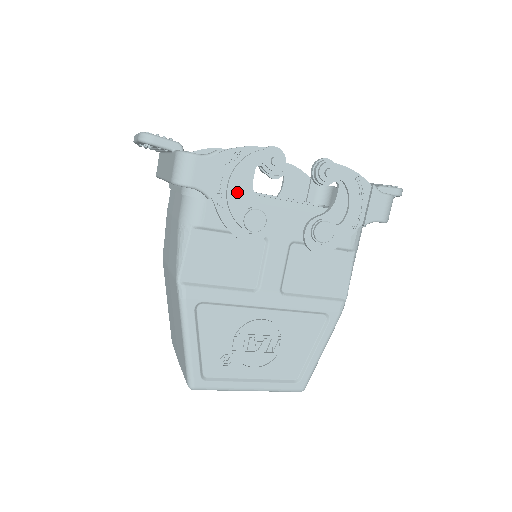
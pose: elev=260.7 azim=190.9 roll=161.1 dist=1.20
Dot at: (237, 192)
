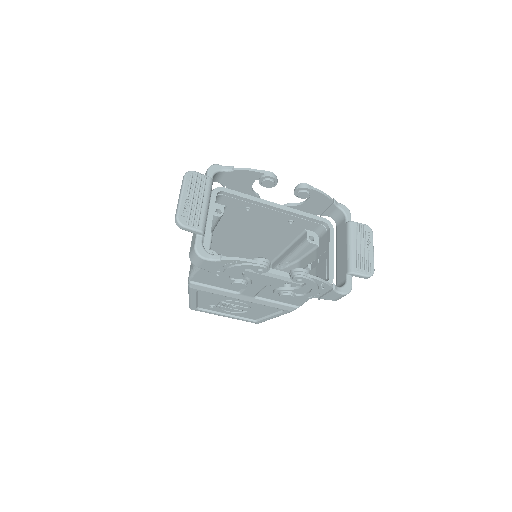
Dot at: (230, 273)
